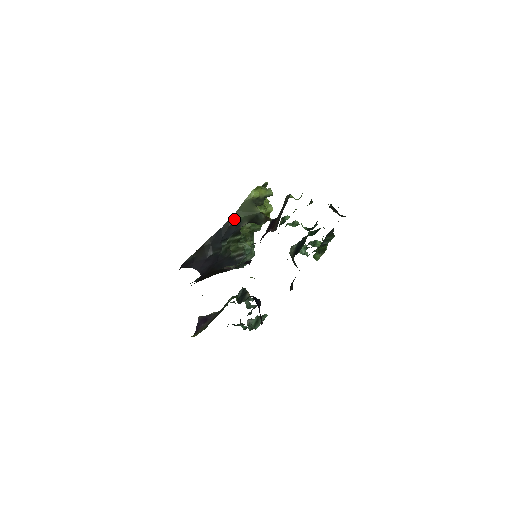
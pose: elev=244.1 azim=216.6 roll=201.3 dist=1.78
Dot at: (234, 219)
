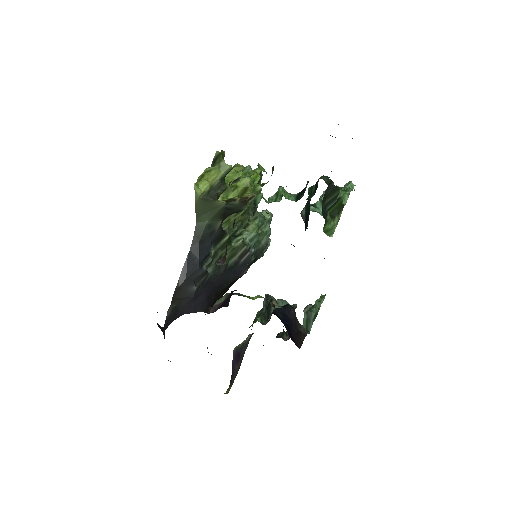
Dot at: (200, 229)
